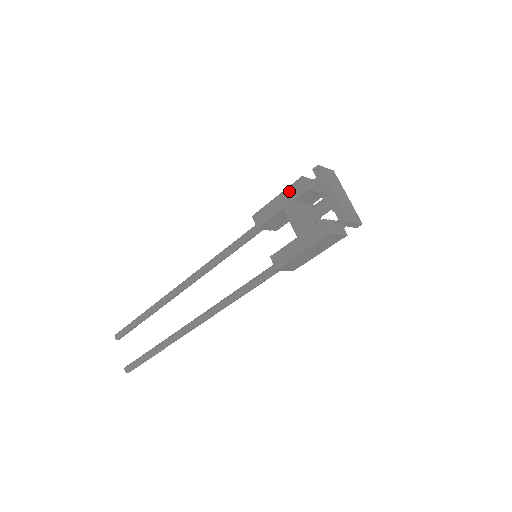
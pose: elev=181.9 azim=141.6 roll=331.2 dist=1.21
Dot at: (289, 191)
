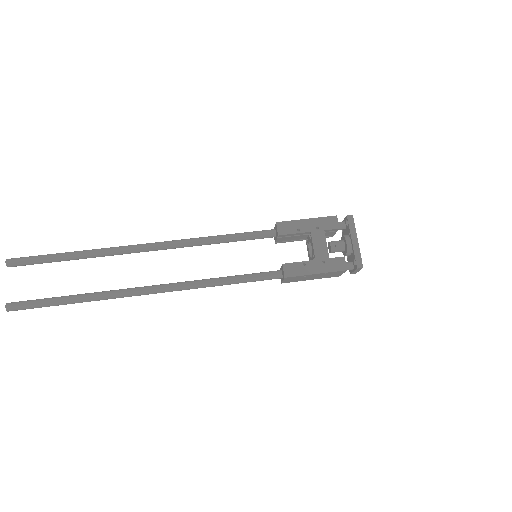
Dot at: (321, 221)
